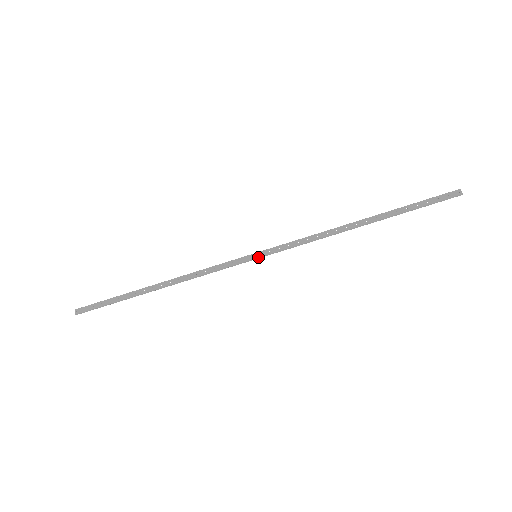
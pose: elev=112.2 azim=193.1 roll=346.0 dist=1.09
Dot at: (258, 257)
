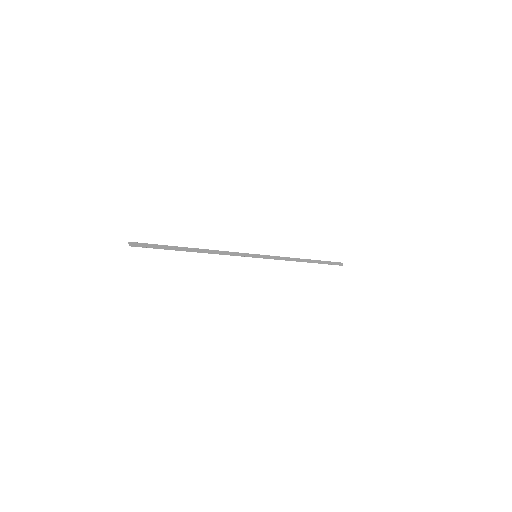
Dot at: (258, 257)
